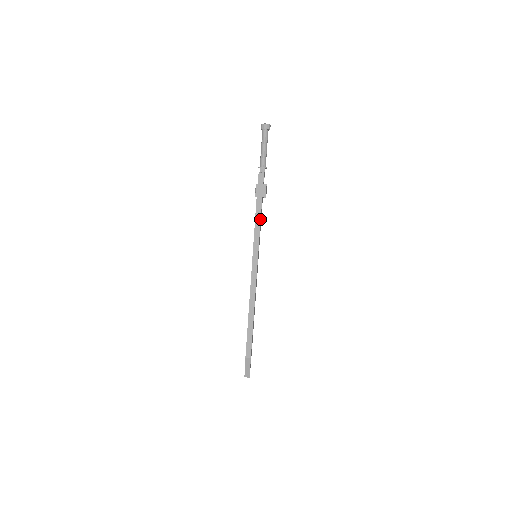
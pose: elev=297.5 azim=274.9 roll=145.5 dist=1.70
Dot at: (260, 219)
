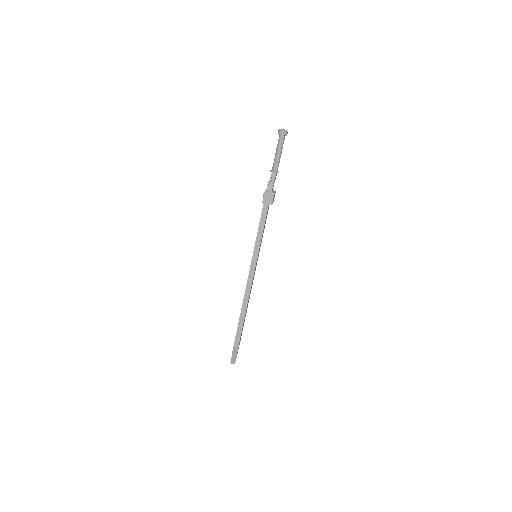
Dot at: (264, 224)
